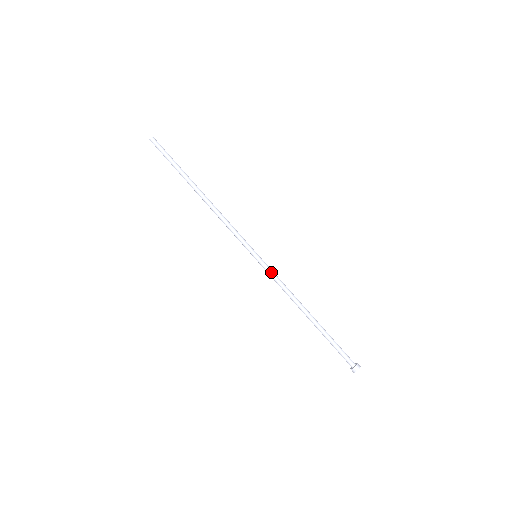
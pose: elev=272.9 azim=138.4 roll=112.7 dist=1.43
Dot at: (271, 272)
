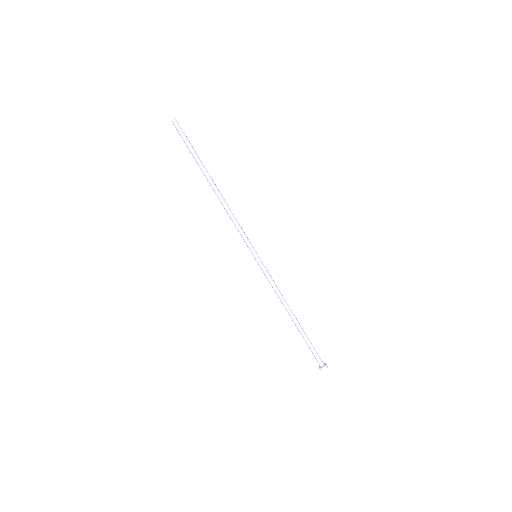
Dot at: (266, 274)
